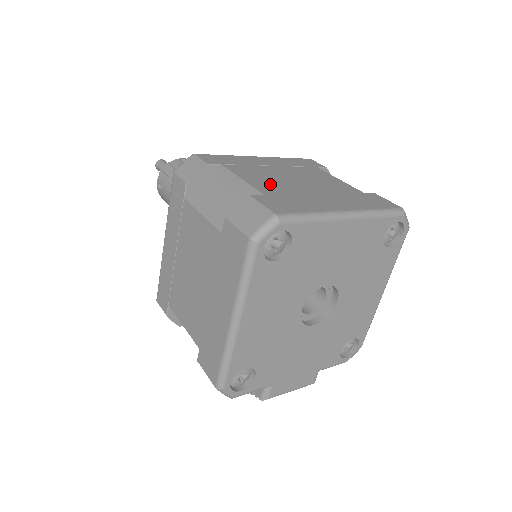
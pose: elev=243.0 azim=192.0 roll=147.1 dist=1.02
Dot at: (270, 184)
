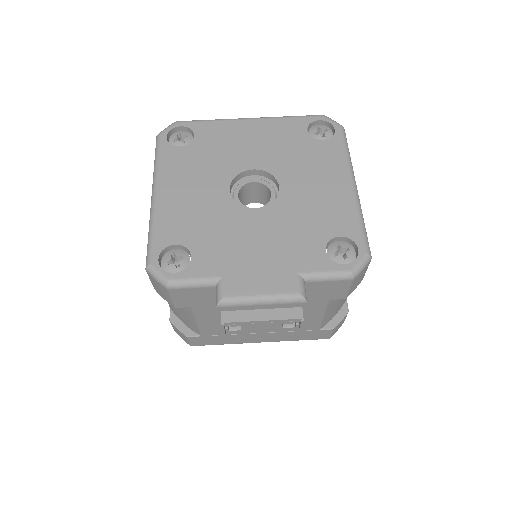
Dot at: occluded
